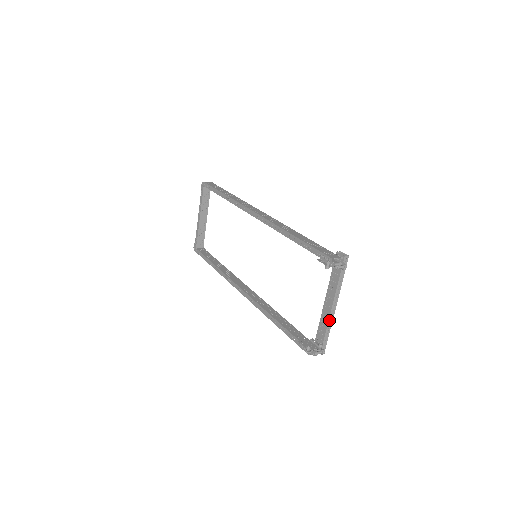
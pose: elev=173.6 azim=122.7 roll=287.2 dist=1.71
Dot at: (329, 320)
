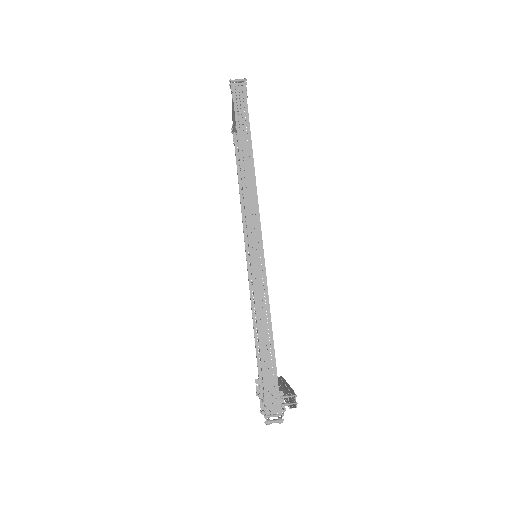
Dot at: occluded
